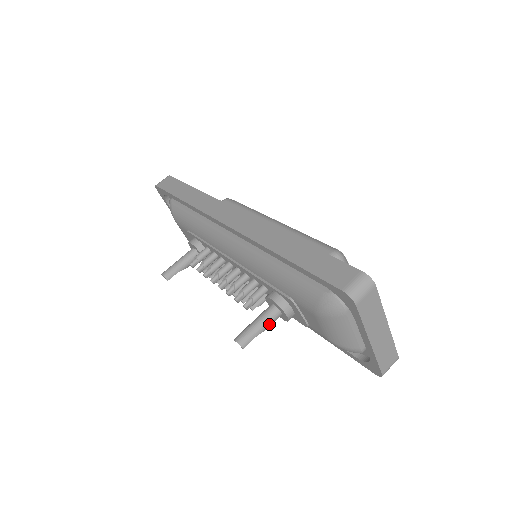
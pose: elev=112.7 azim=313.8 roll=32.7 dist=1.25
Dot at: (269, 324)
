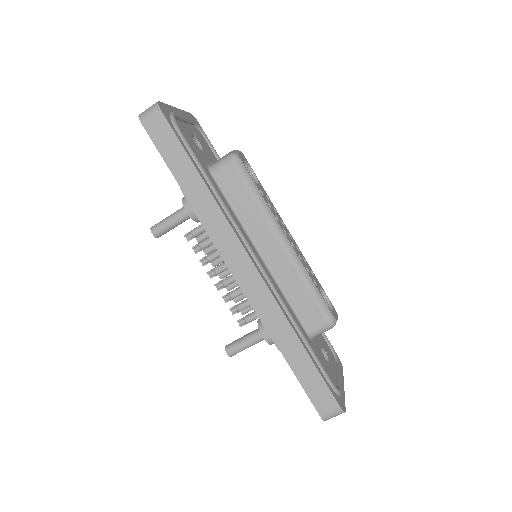
Dot at: (256, 343)
